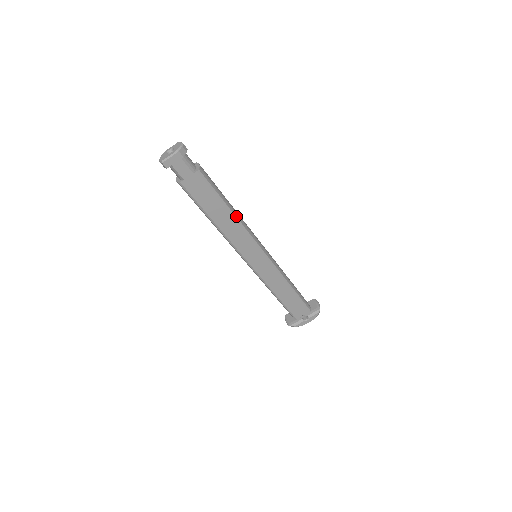
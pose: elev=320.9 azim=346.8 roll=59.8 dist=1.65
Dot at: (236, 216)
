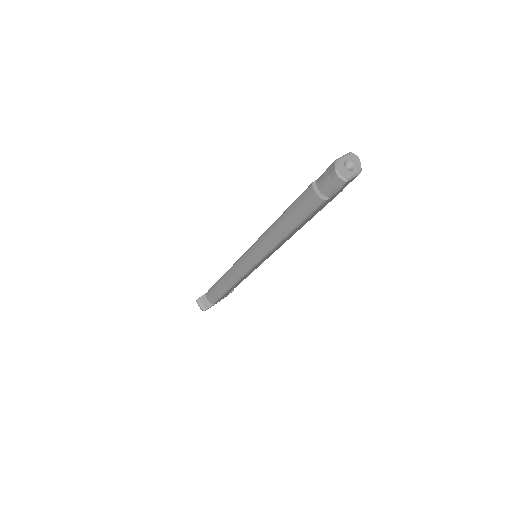
Dot at: occluded
